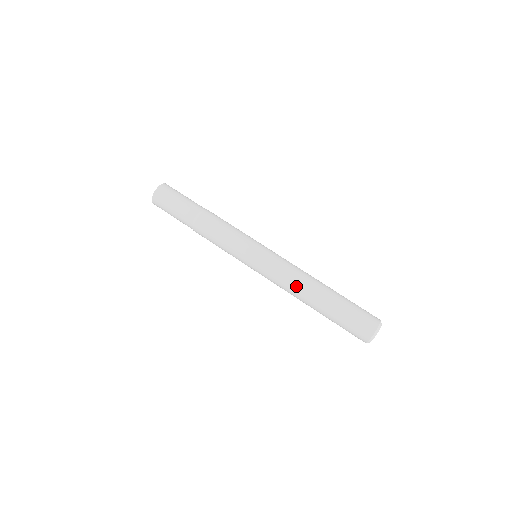
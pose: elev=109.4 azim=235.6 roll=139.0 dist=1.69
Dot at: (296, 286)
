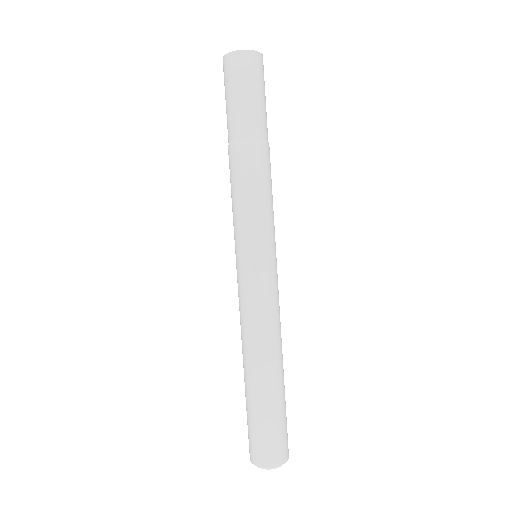
Dot at: (242, 337)
